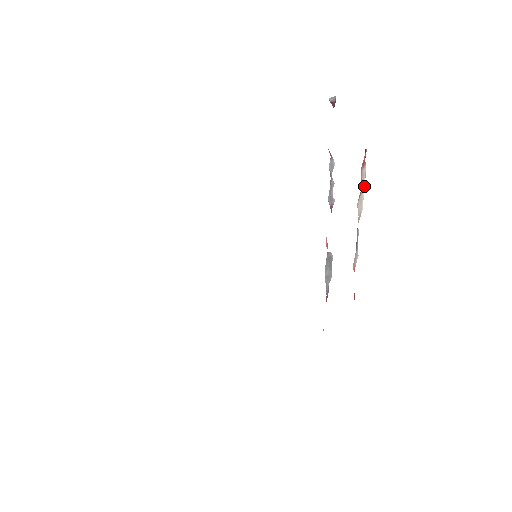
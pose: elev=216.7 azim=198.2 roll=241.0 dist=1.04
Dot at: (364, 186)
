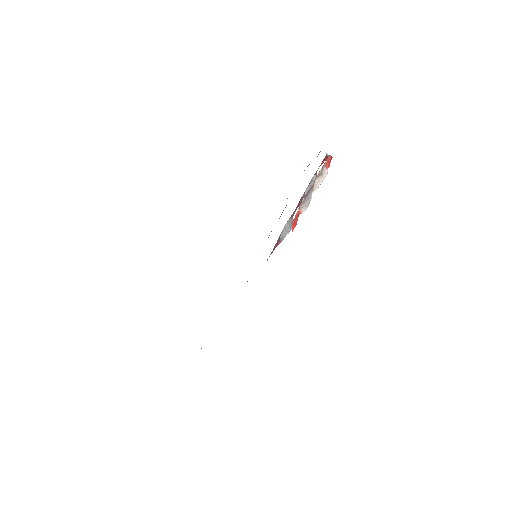
Dot at: (323, 178)
